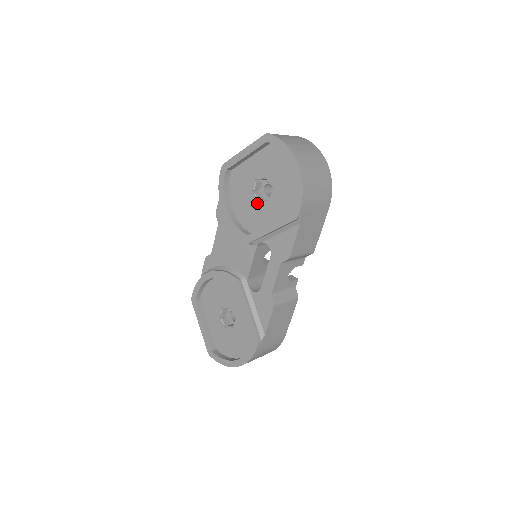
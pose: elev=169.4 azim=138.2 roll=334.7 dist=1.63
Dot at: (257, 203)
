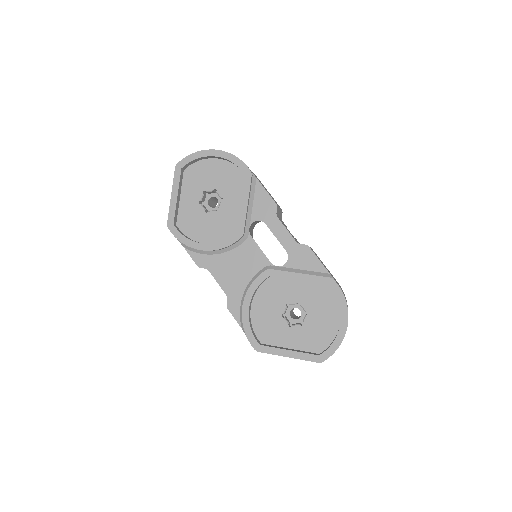
Dot at: (217, 212)
